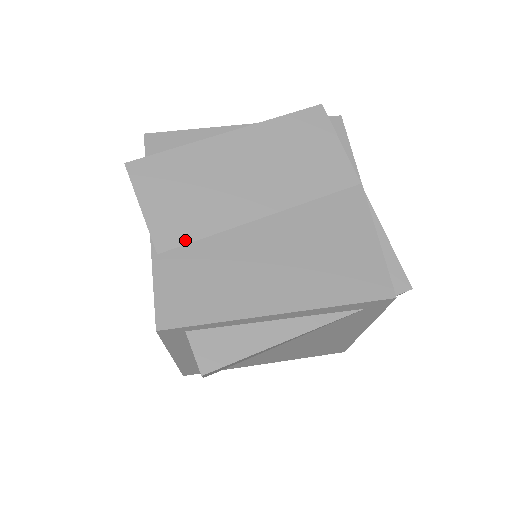
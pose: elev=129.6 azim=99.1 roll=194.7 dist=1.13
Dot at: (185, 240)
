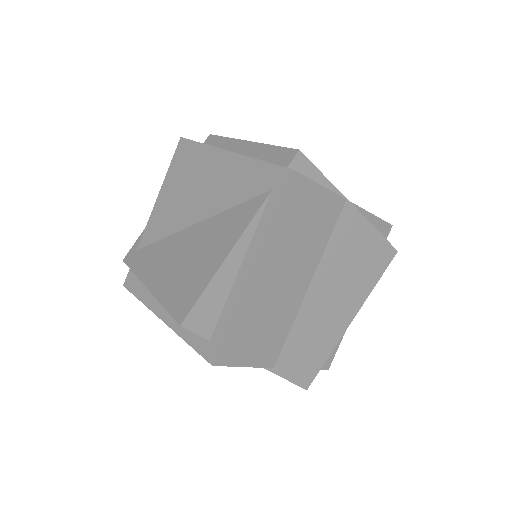
Dot at: (281, 347)
